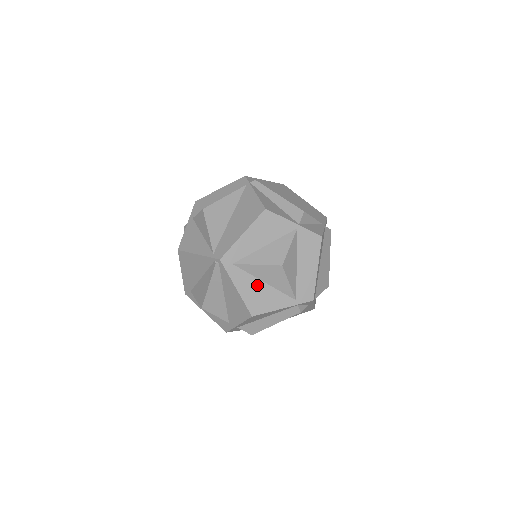
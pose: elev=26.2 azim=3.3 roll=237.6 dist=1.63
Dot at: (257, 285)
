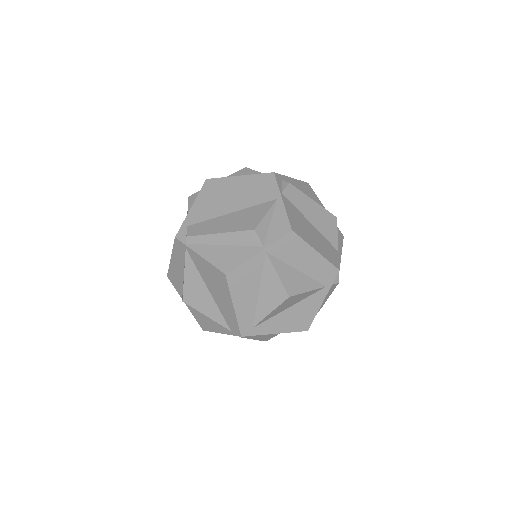
Dot at: (286, 315)
